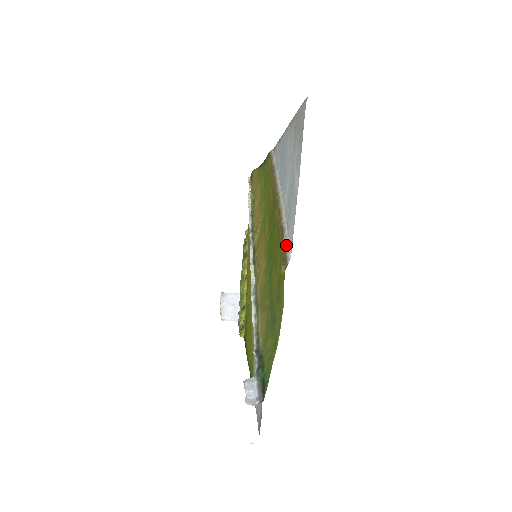
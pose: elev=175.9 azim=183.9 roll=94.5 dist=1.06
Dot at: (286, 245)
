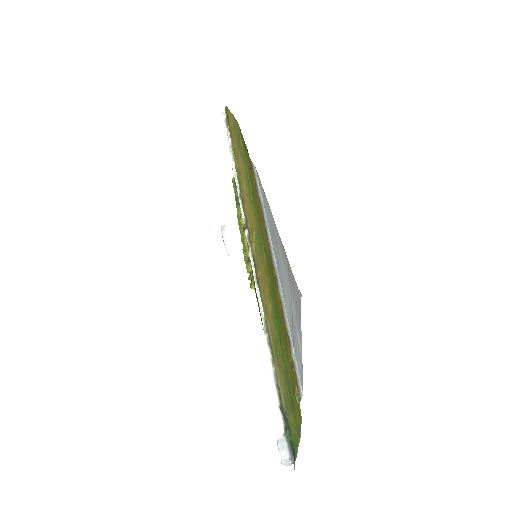
Dot at: (296, 369)
